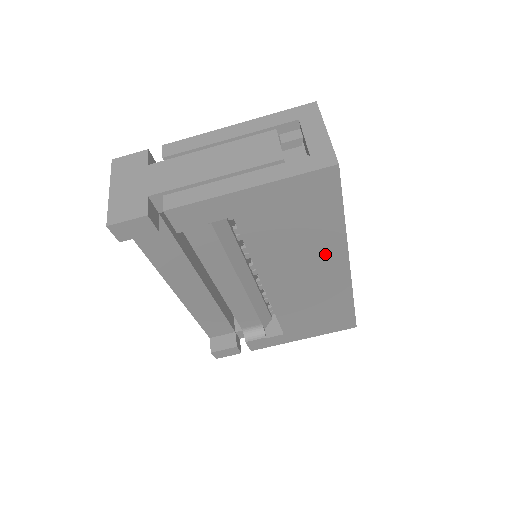
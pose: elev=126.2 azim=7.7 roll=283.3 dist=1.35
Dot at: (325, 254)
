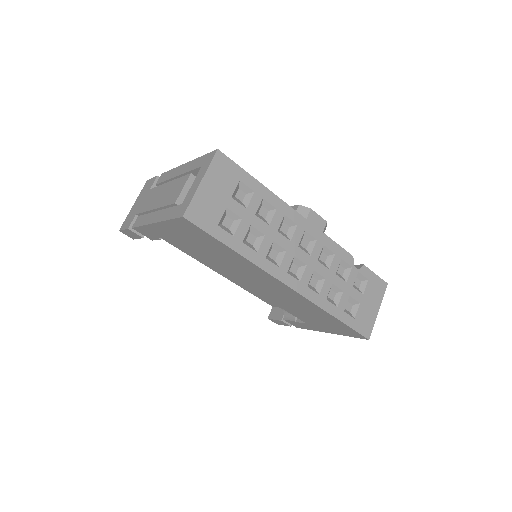
Dot at: (256, 273)
